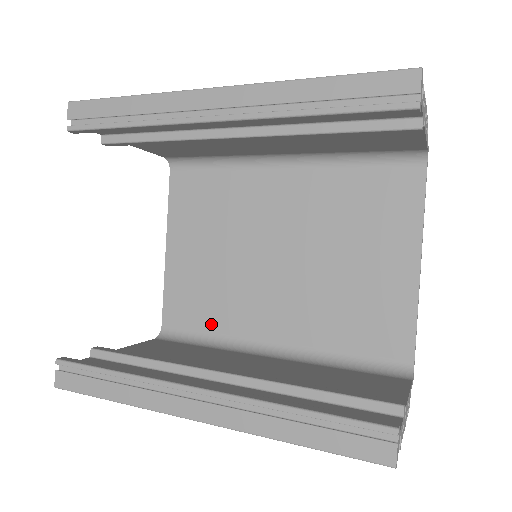
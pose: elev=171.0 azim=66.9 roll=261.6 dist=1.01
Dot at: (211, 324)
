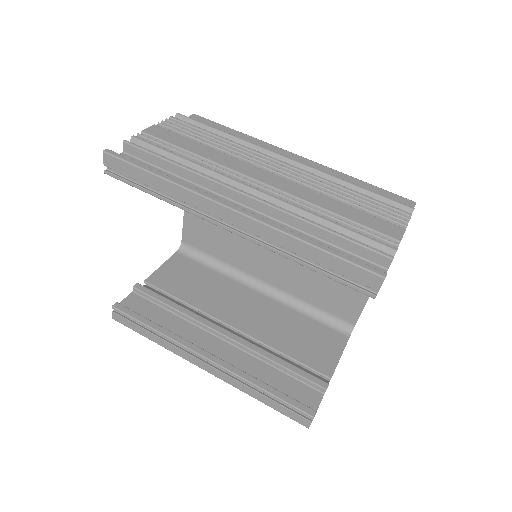
Dot at: (220, 254)
